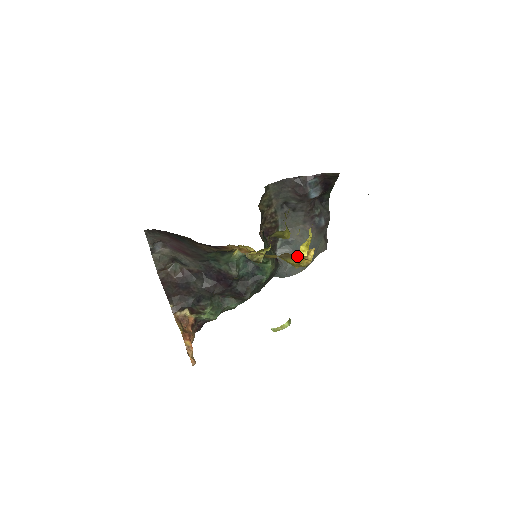
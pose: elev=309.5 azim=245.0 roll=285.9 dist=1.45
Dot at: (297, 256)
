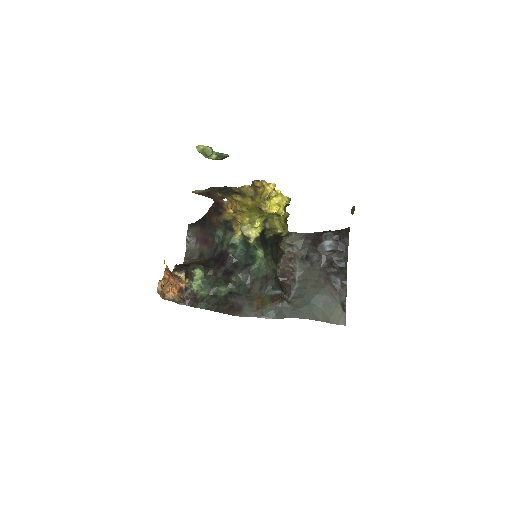
Dot at: (261, 190)
